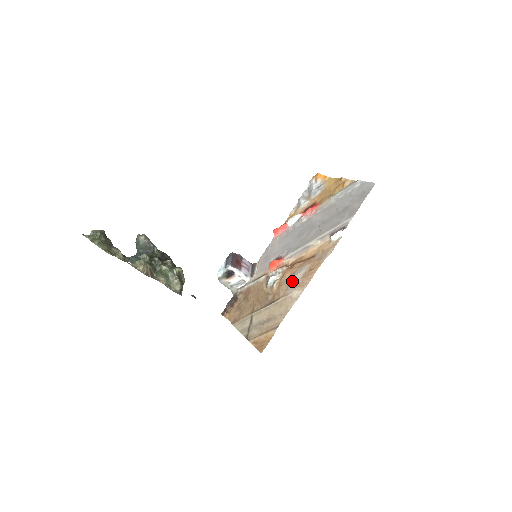
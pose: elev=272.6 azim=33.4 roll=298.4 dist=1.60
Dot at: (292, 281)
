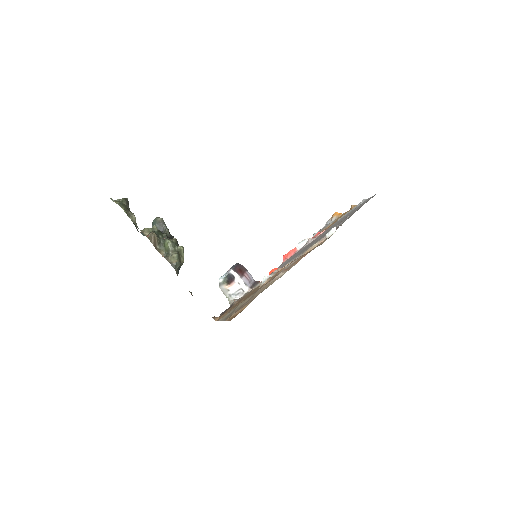
Dot at: occluded
